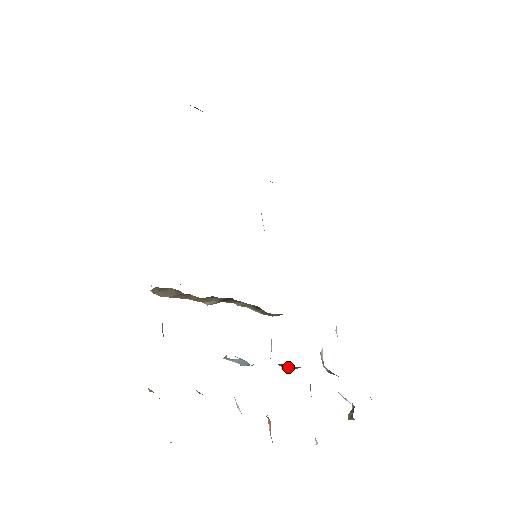
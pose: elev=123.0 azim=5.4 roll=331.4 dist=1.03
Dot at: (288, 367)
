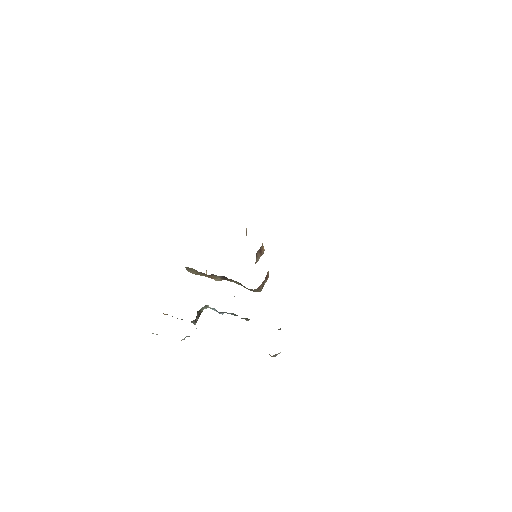
Dot at: occluded
